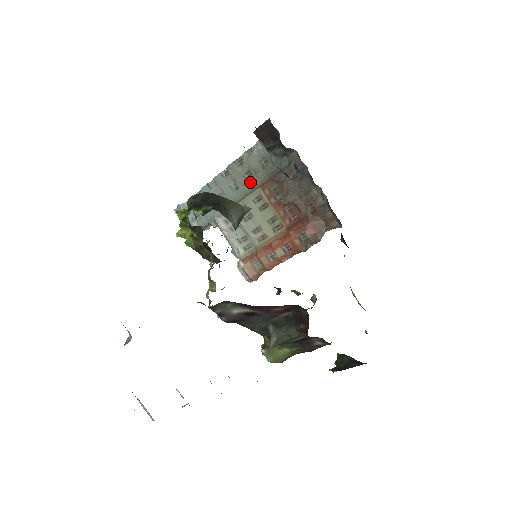
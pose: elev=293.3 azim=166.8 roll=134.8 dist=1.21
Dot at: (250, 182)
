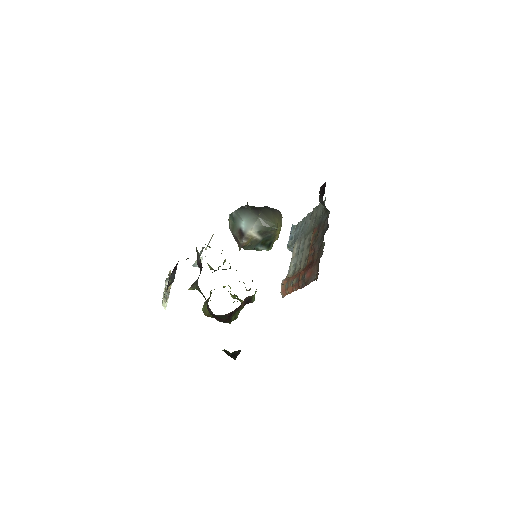
Dot at: (313, 225)
